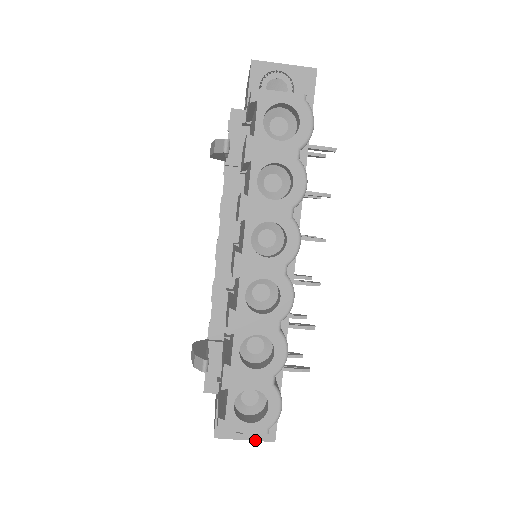
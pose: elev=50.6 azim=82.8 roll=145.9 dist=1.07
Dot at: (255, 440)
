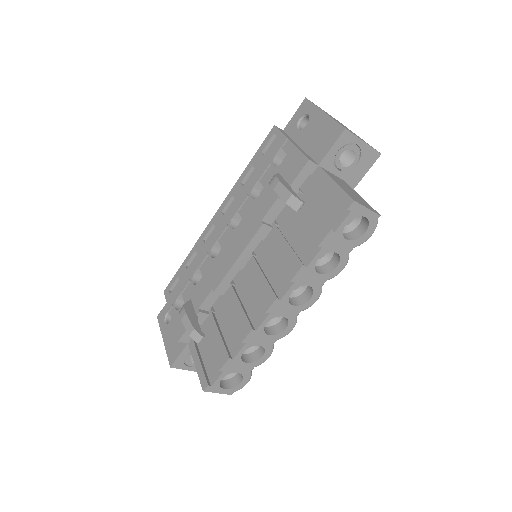
Dot at: occluded
